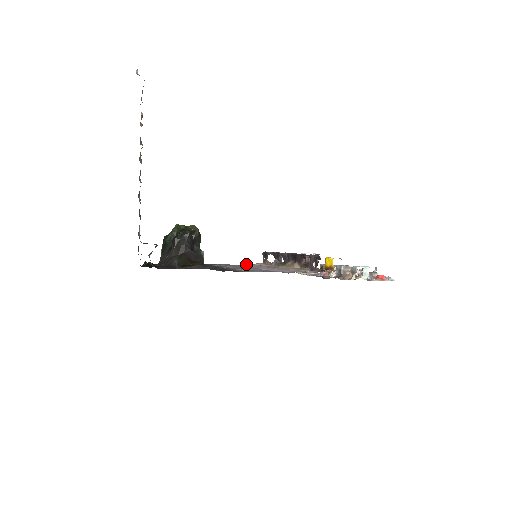
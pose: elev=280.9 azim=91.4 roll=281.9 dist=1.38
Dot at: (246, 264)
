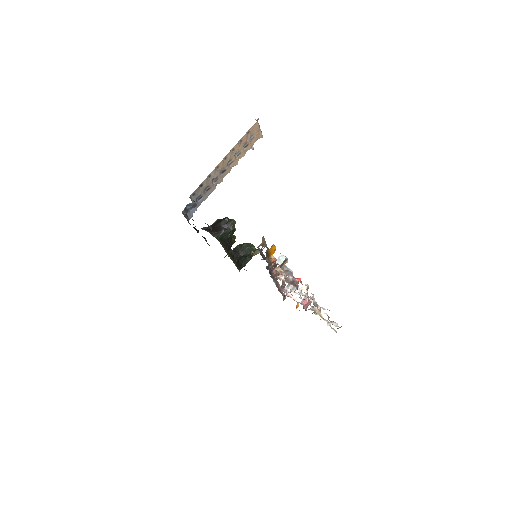
Dot at: occluded
